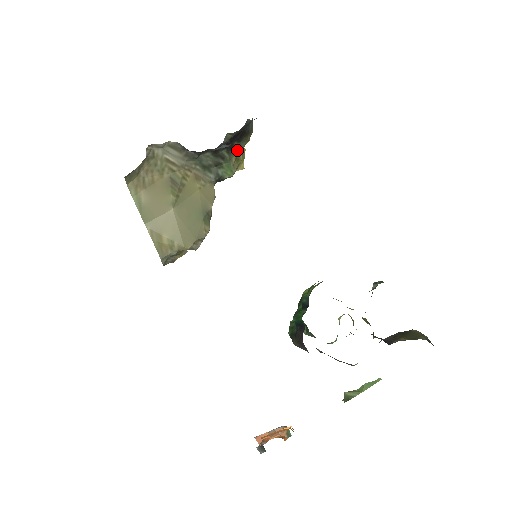
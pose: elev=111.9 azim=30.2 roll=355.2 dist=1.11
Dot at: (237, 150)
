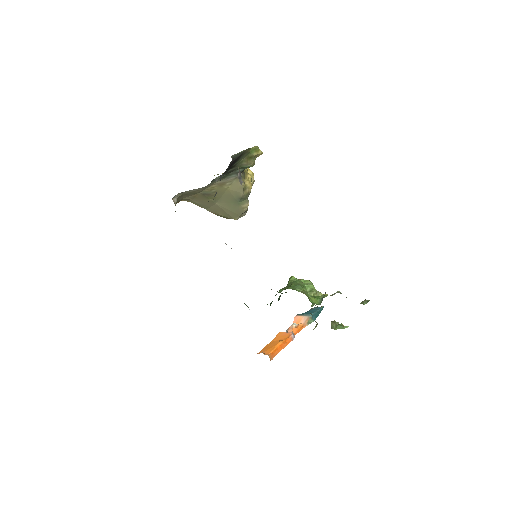
Dot at: (243, 158)
